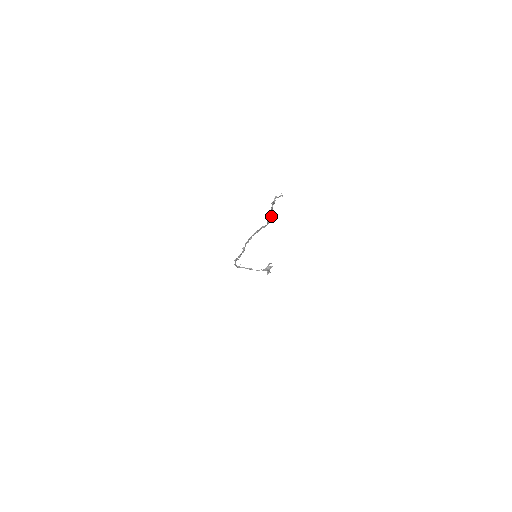
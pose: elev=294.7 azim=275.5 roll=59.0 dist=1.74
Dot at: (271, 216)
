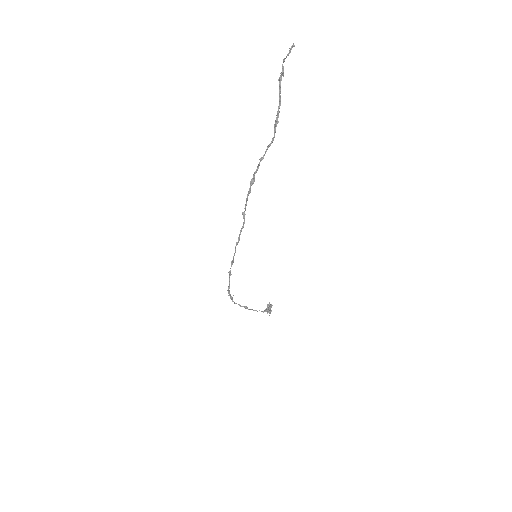
Dot at: occluded
